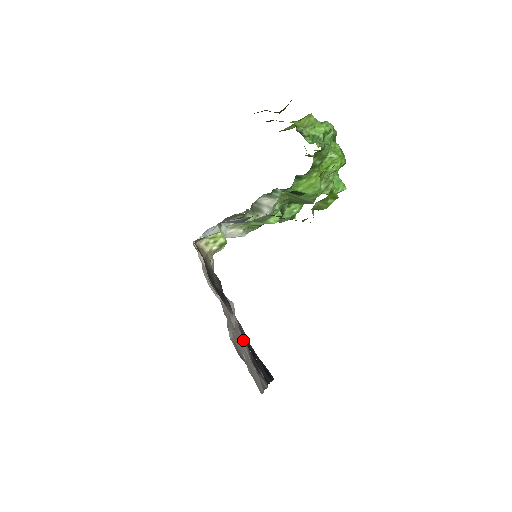
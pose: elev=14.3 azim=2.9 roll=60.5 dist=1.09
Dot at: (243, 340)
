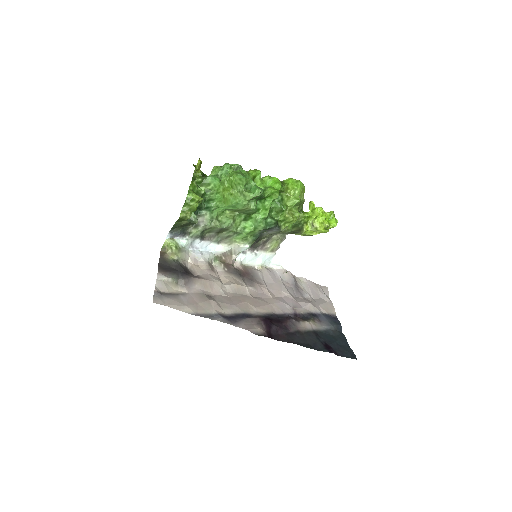
Dot at: (254, 310)
